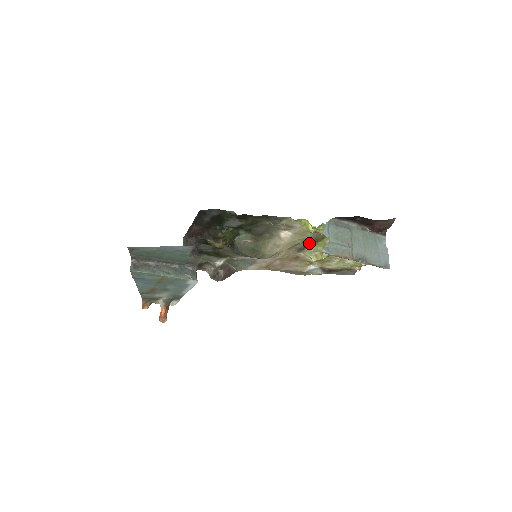
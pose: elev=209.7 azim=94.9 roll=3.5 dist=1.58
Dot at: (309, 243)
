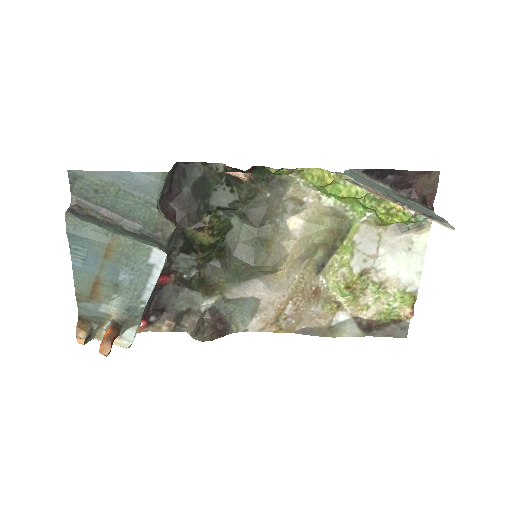
Dot at: (330, 247)
